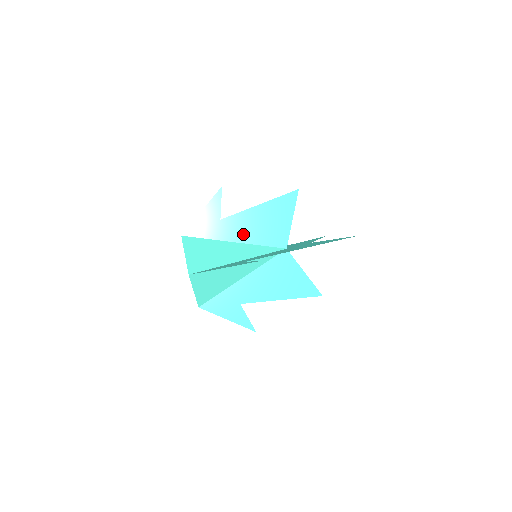
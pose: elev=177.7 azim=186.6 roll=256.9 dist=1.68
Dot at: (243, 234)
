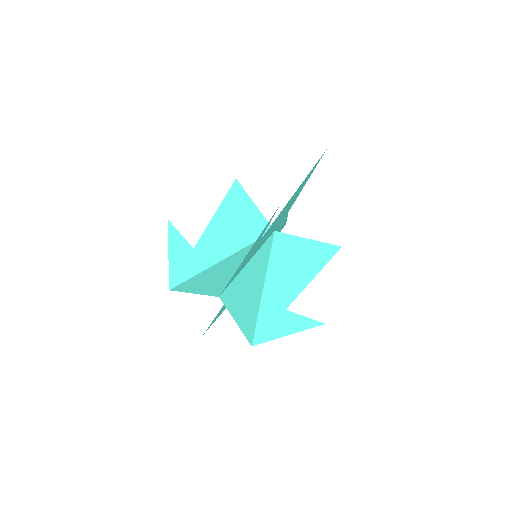
Dot at: (226, 246)
